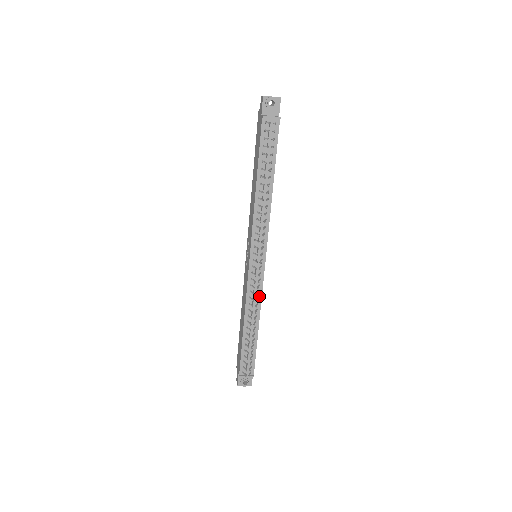
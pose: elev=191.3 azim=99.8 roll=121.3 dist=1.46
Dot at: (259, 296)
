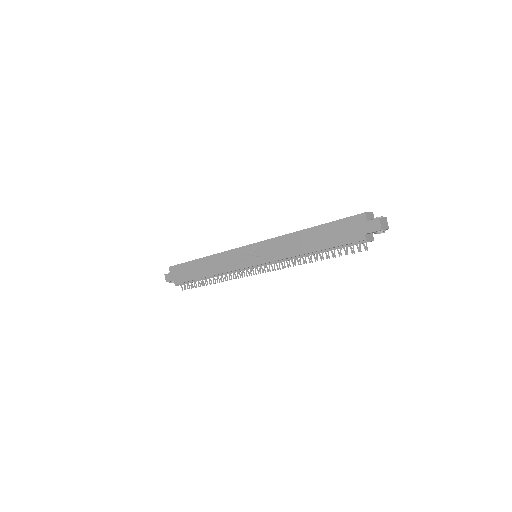
Dot at: occluded
